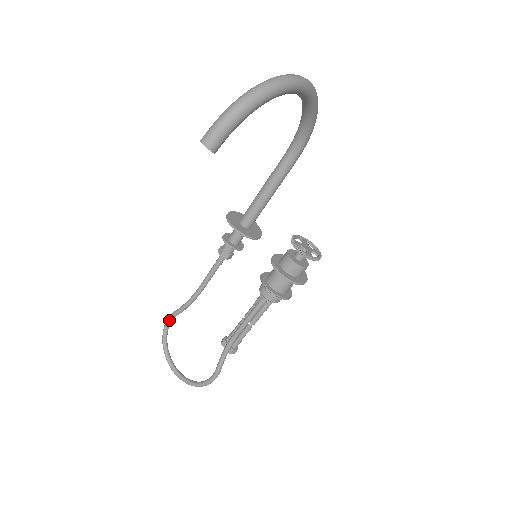
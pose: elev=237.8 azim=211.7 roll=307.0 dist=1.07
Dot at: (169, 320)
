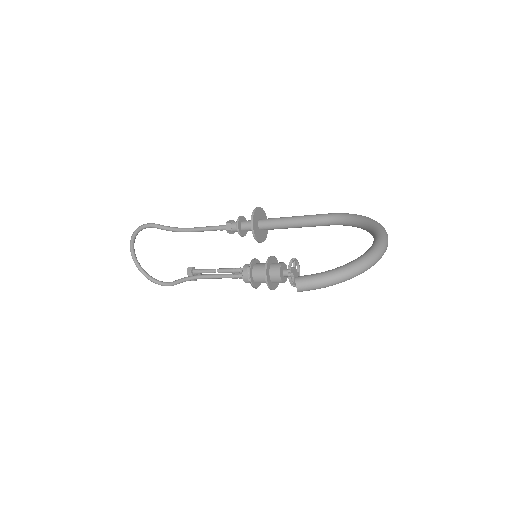
Dot at: (149, 227)
